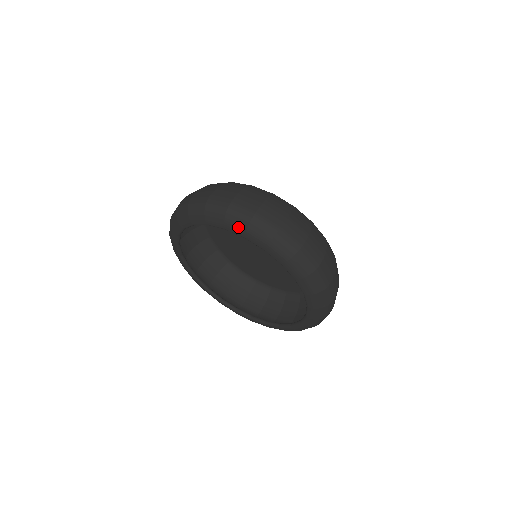
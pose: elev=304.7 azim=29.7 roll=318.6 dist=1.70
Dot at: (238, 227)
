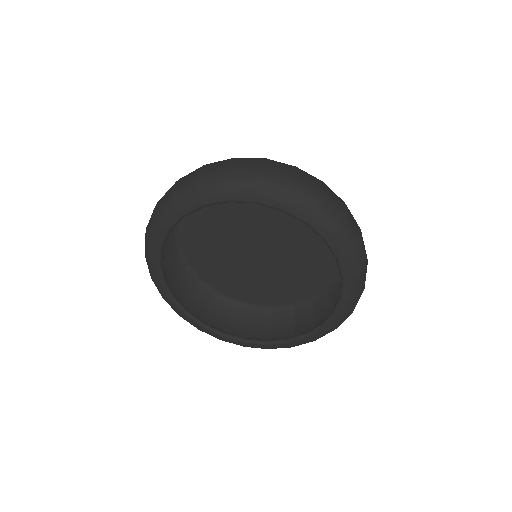
Dot at: (215, 191)
